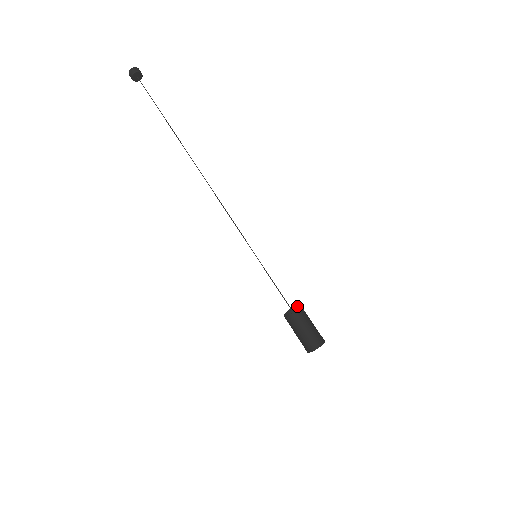
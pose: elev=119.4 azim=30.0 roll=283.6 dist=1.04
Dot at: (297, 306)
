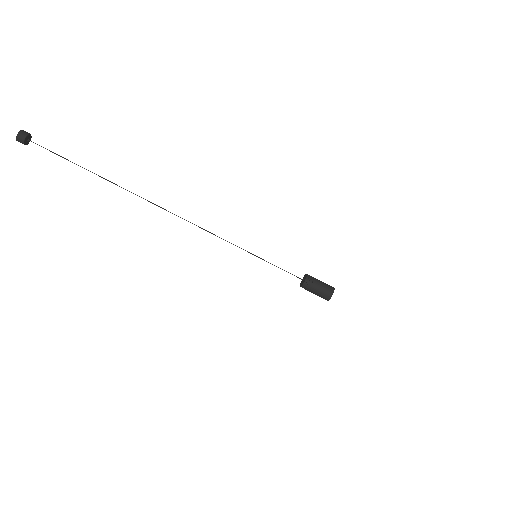
Dot at: (304, 283)
